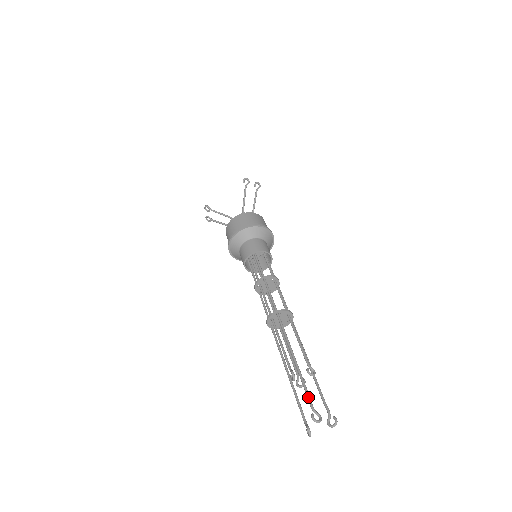
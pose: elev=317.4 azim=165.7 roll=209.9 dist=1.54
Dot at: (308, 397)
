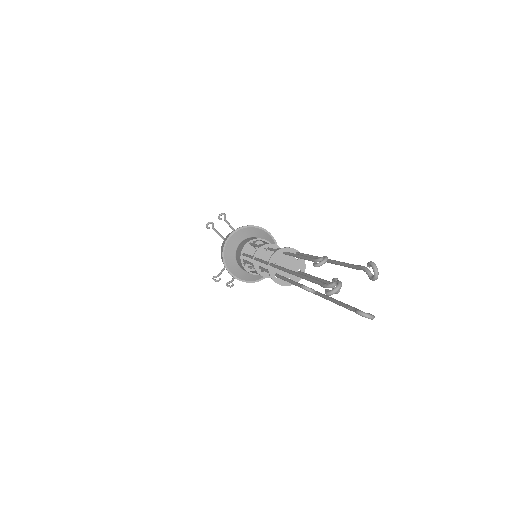
Dot at: occluded
